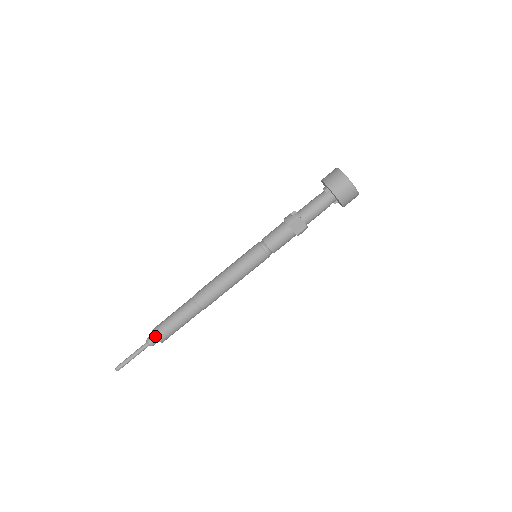
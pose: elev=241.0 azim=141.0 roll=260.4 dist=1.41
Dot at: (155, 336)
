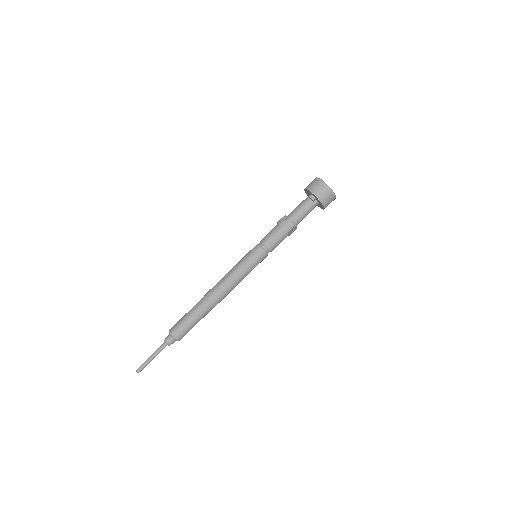
Dot at: (177, 339)
